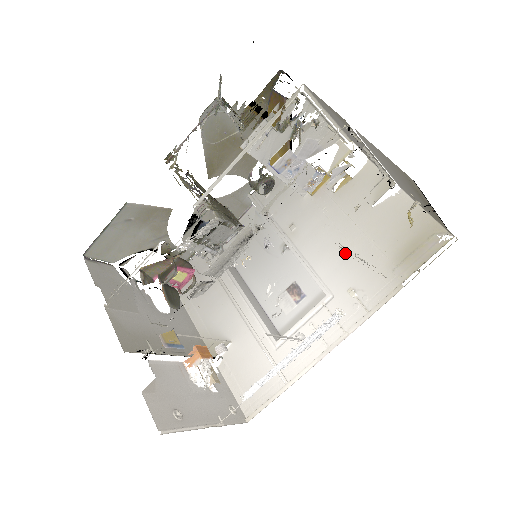
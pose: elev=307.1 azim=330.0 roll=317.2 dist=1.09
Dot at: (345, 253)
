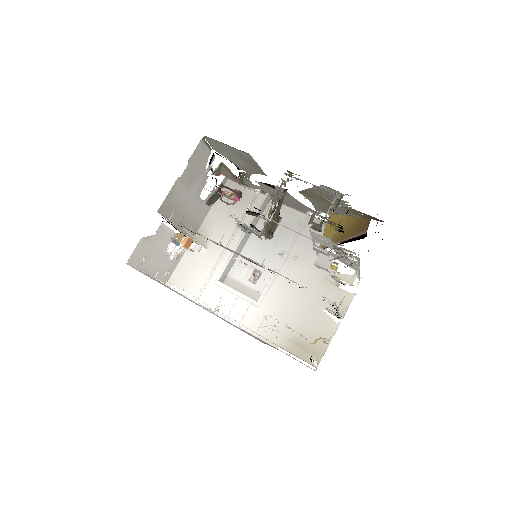
Dot at: occluded
